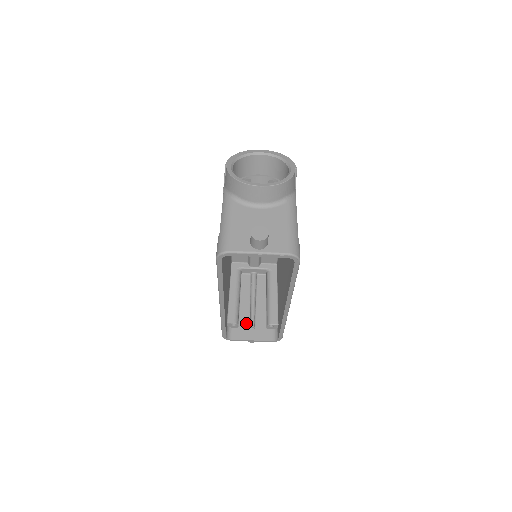
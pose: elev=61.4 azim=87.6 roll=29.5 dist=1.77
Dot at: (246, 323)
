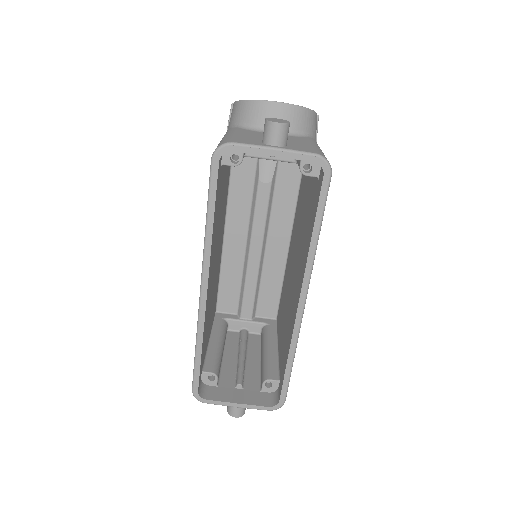
Dot at: (230, 382)
